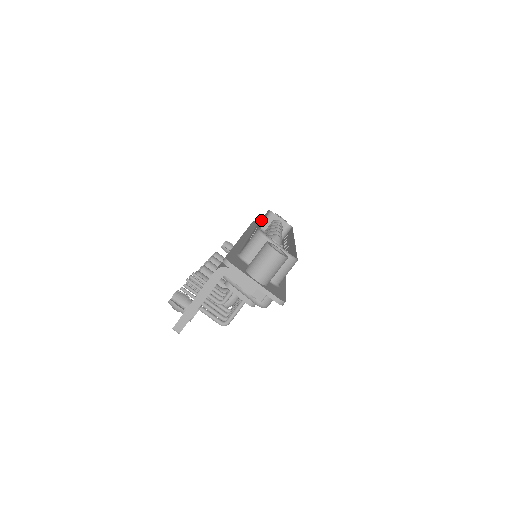
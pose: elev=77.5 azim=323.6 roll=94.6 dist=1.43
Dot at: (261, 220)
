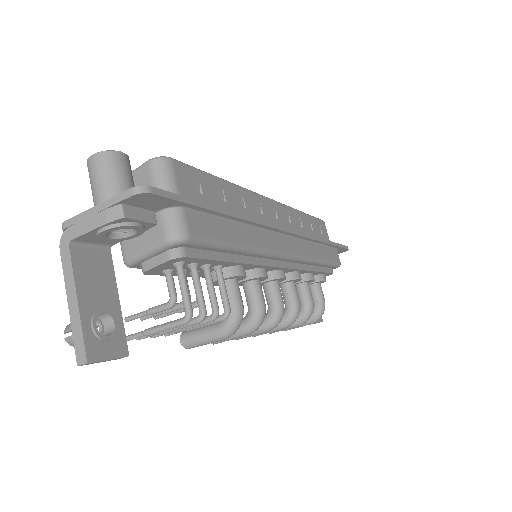
Dot at: occluded
